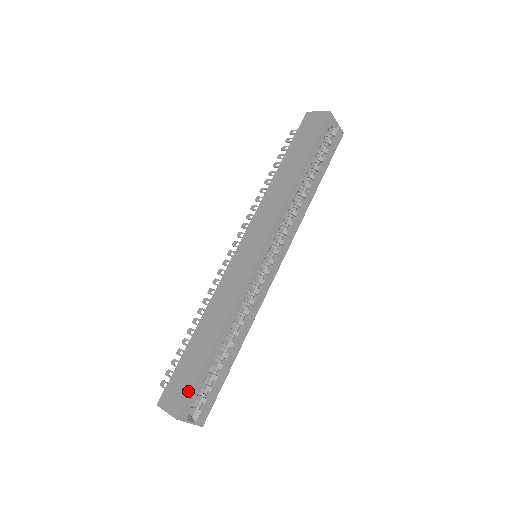
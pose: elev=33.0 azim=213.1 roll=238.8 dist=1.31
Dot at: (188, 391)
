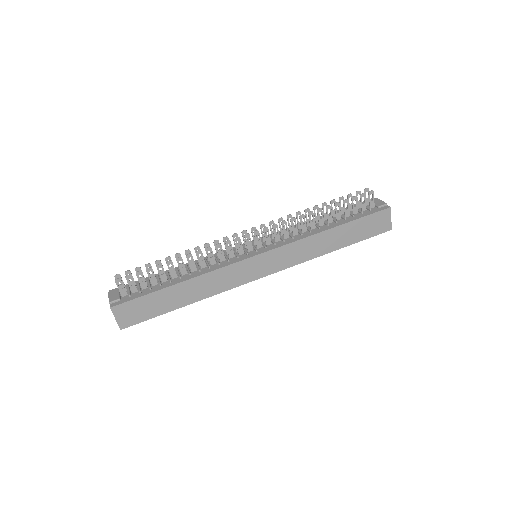
Dot at: (142, 320)
